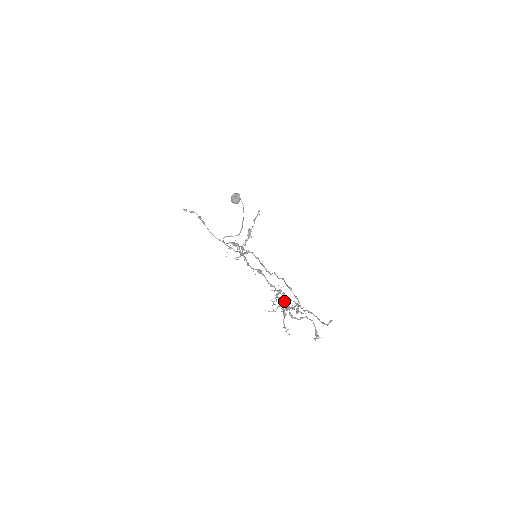
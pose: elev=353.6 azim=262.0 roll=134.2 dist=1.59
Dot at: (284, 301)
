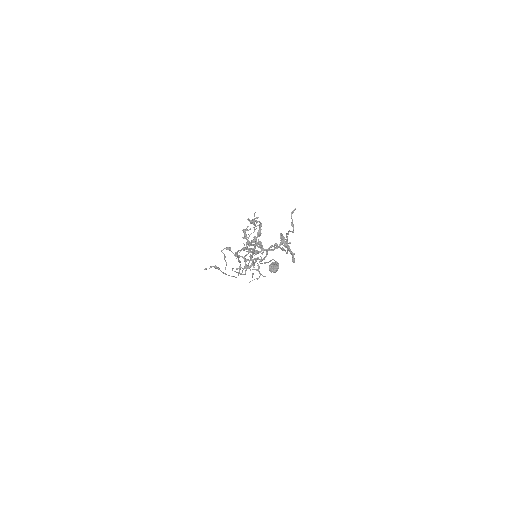
Dot at: occluded
